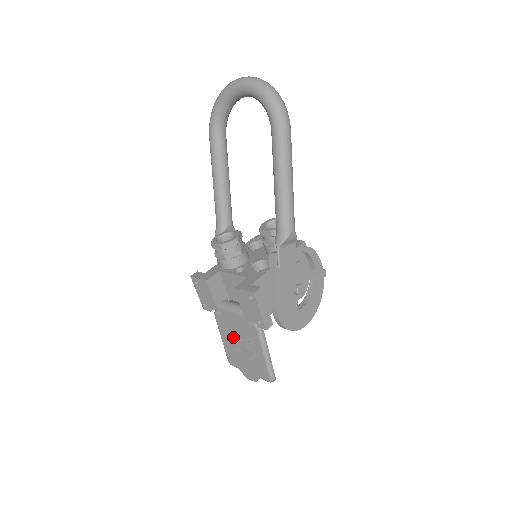
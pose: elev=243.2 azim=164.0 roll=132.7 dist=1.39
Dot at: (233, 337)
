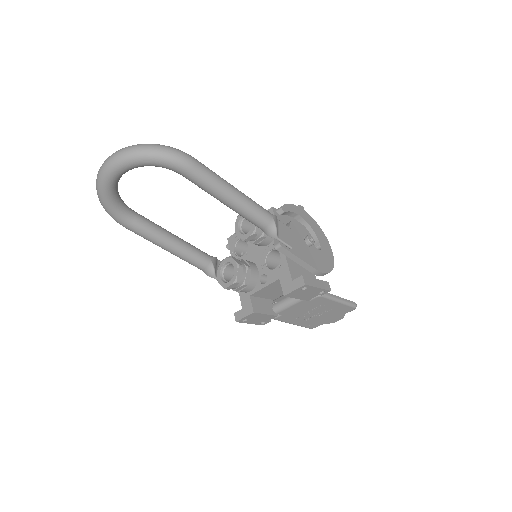
Dot at: (303, 316)
